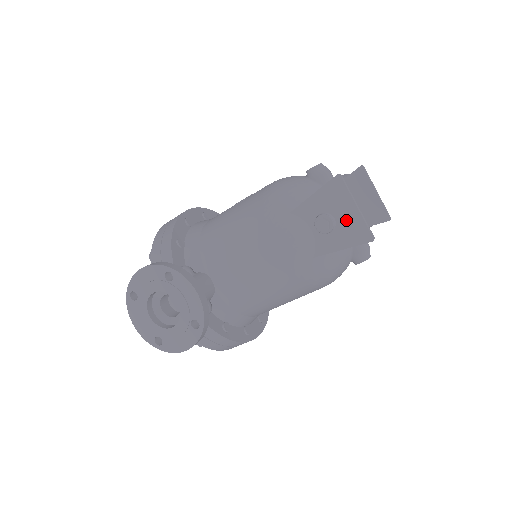
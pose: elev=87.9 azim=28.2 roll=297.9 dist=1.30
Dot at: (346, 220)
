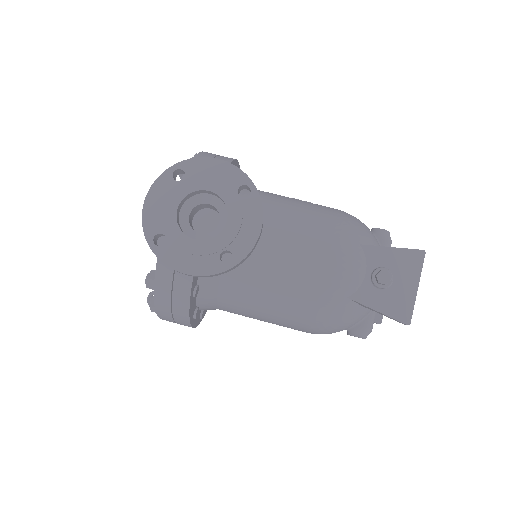
Dot at: (401, 290)
